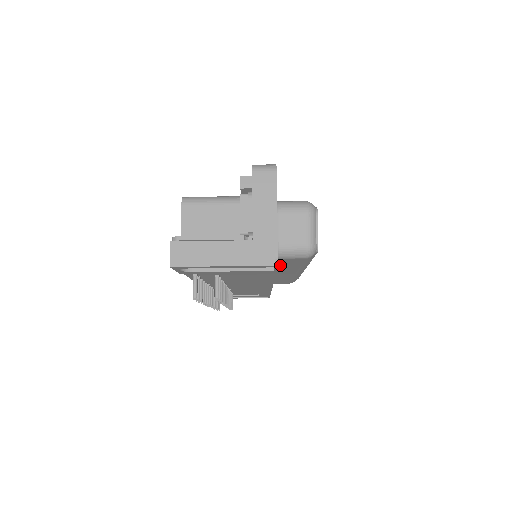
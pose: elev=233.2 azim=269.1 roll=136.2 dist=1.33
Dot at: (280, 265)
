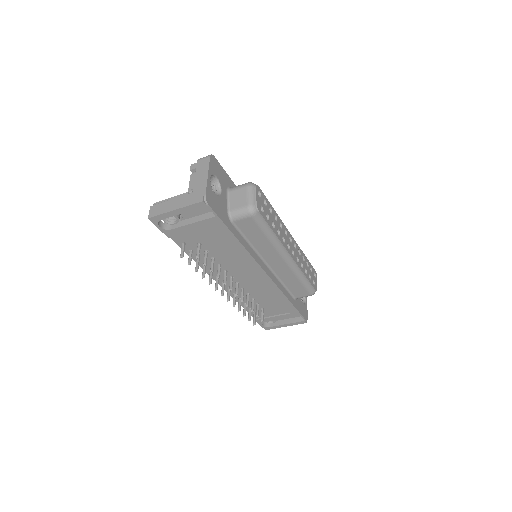
Dot at: (250, 238)
